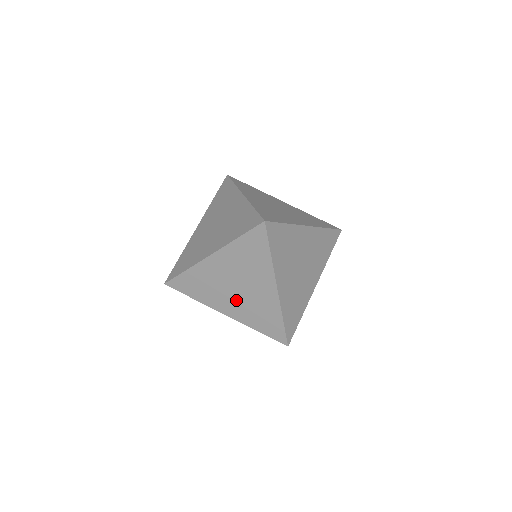
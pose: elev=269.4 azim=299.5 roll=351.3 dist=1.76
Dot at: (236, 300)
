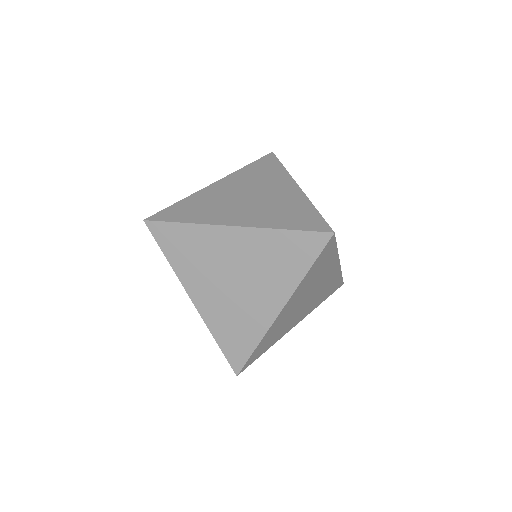
Dot at: (220, 293)
